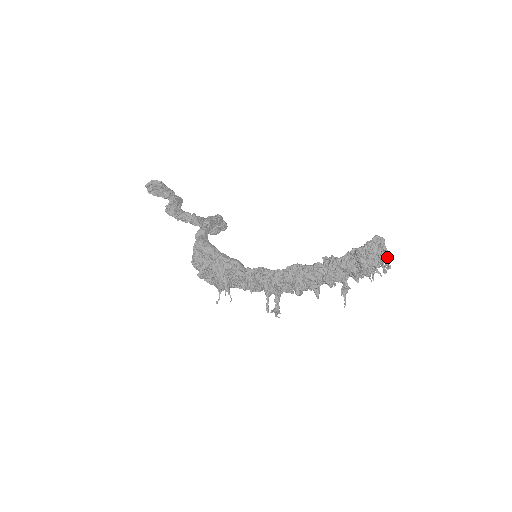
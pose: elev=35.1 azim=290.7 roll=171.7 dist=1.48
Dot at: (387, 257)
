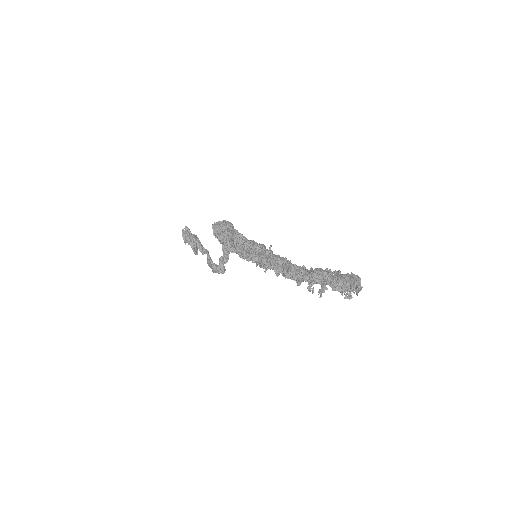
Dot at: (360, 285)
